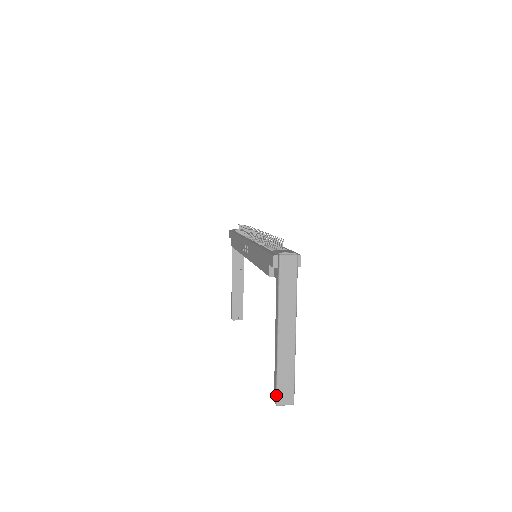
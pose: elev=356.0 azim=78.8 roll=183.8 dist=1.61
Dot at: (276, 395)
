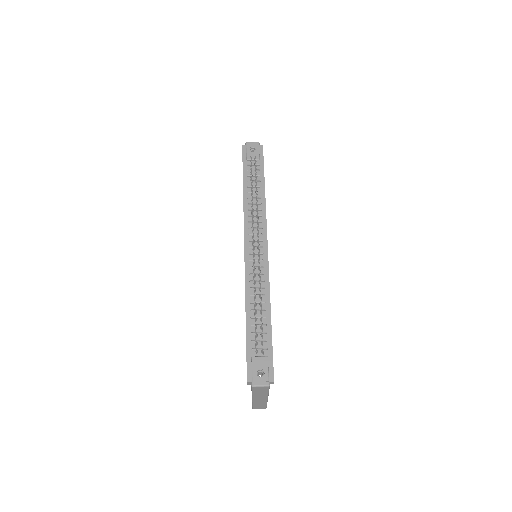
Dot at: (252, 407)
